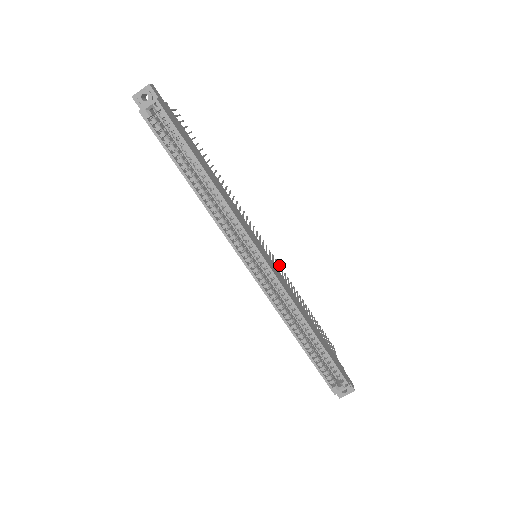
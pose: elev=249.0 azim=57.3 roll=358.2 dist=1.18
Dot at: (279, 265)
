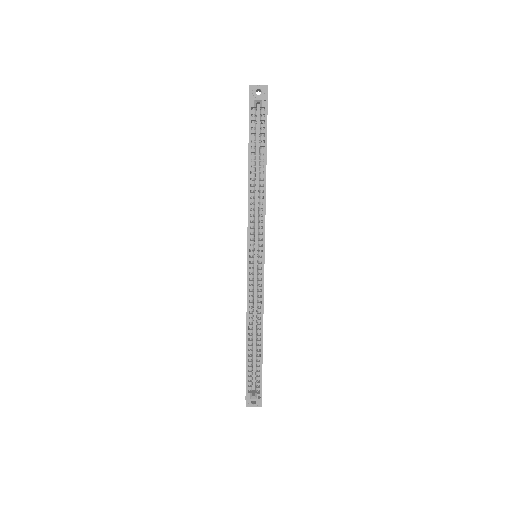
Dot at: occluded
